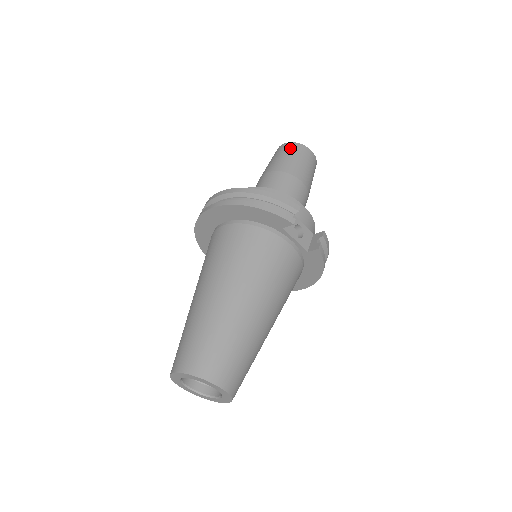
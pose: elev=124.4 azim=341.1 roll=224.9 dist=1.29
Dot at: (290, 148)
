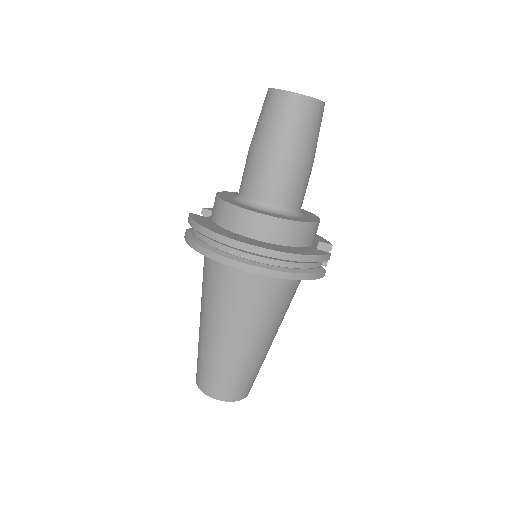
Dot at: (307, 112)
